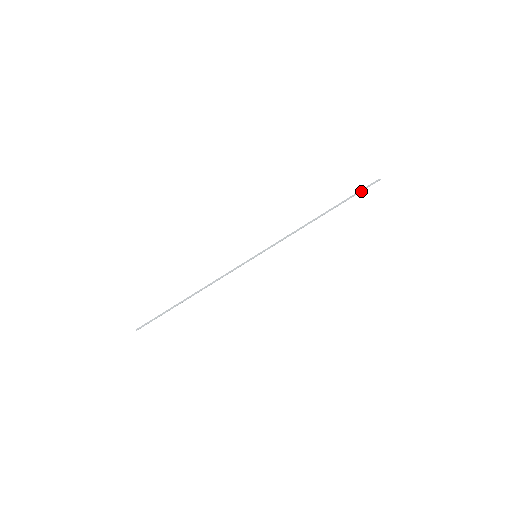
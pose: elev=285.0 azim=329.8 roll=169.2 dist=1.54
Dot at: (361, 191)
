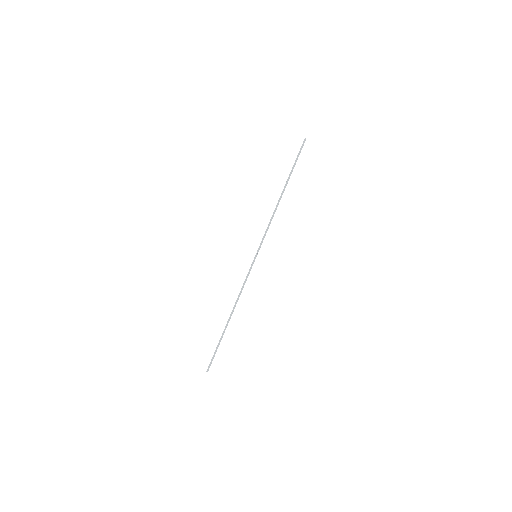
Dot at: occluded
